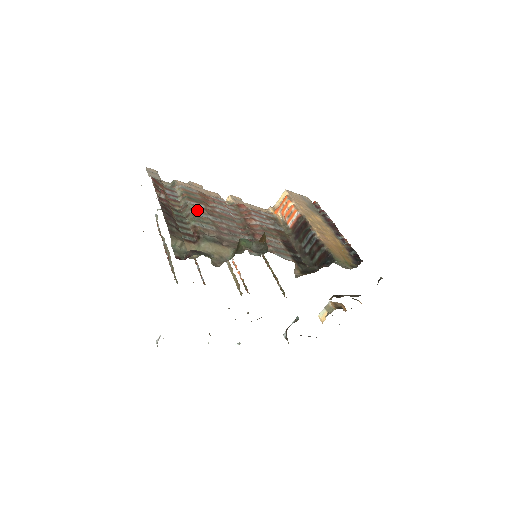
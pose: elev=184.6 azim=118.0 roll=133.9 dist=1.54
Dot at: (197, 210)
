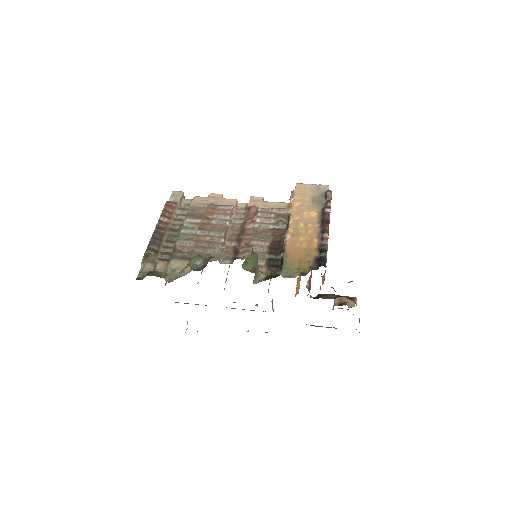
Dot at: (189, 227)
